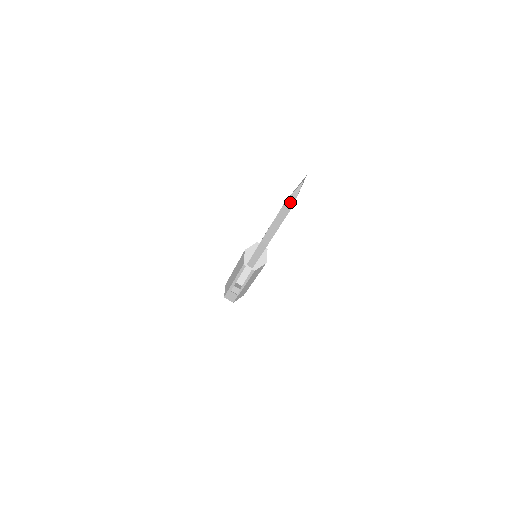
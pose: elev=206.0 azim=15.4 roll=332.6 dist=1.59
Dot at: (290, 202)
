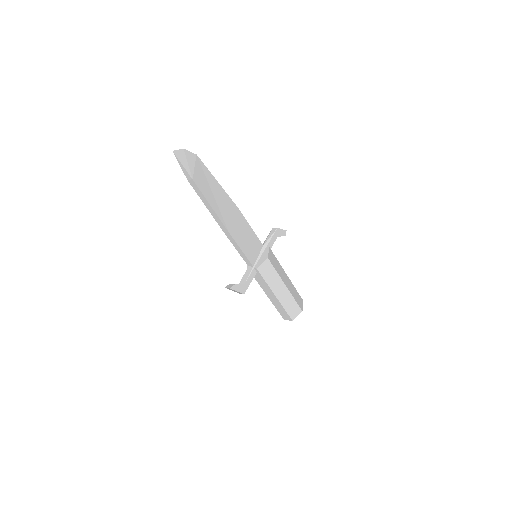
Dot at: (188, 177)
